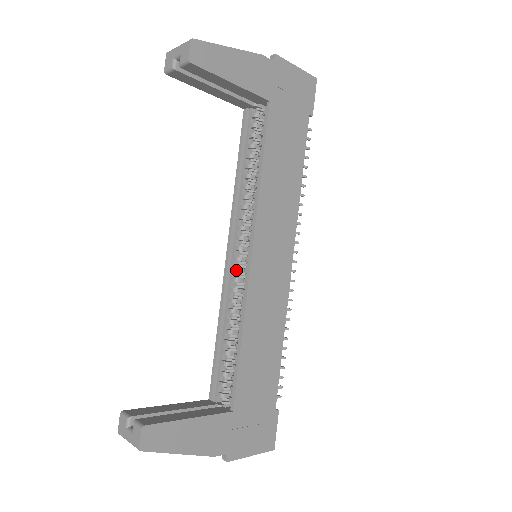
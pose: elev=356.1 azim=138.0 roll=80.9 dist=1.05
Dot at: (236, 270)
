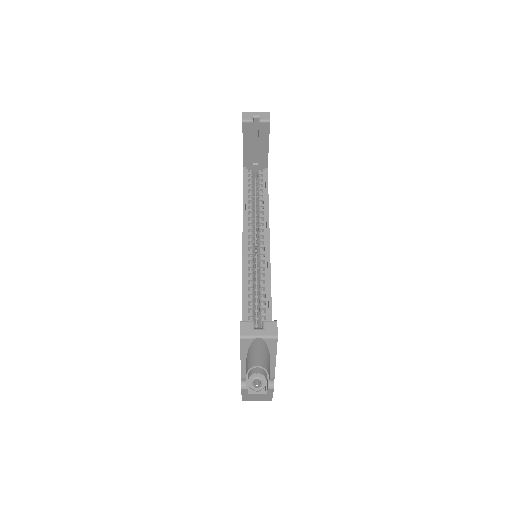
Dot at: (252, 259)
